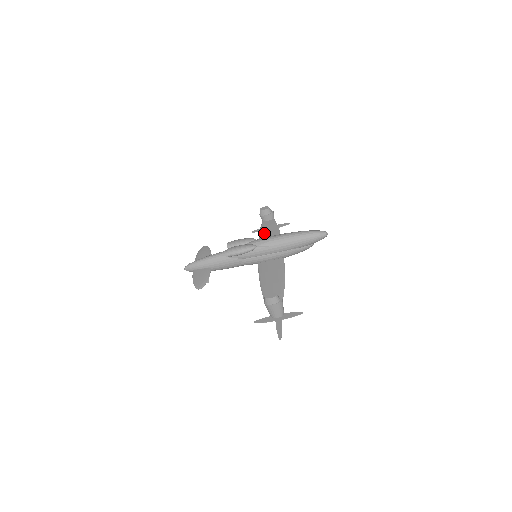
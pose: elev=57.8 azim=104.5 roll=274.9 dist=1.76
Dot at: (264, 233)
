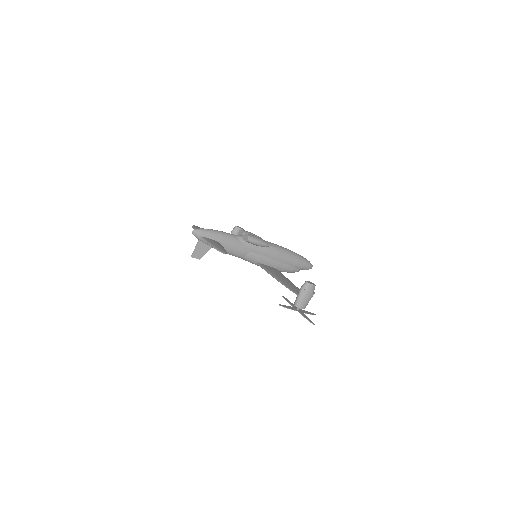
Dot at: occluded
